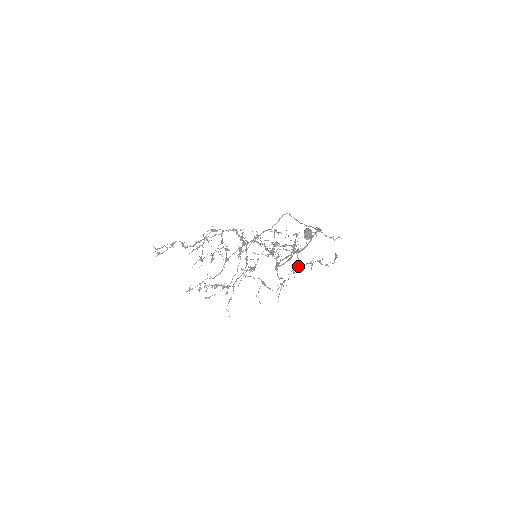
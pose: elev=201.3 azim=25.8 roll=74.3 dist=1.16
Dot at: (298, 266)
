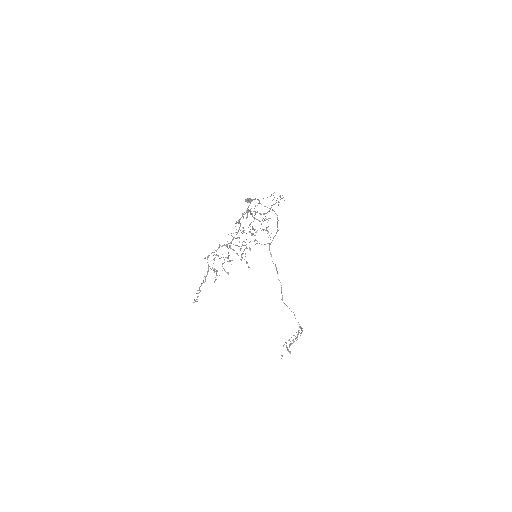
Dot at: occluded
